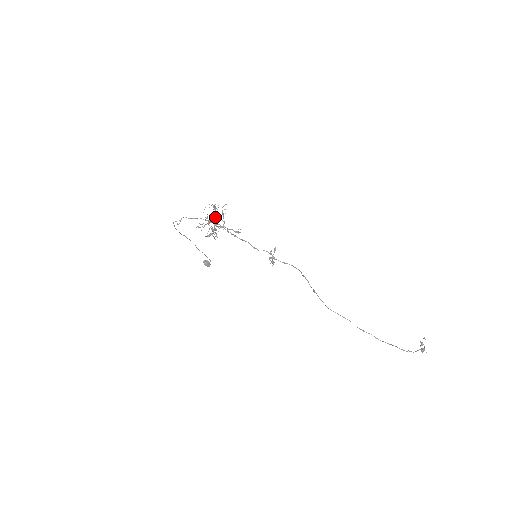
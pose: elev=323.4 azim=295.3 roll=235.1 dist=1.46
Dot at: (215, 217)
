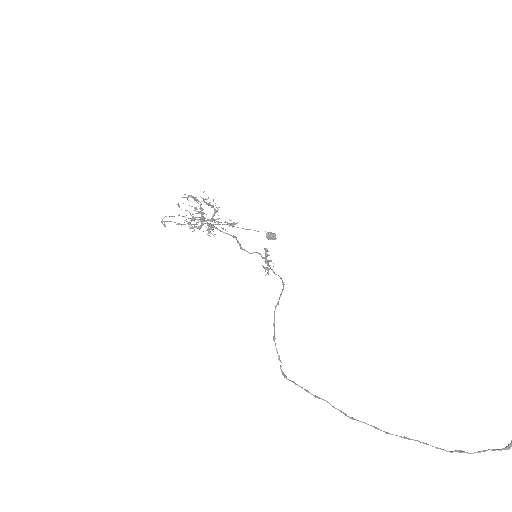
Dot at: (200, 209)
